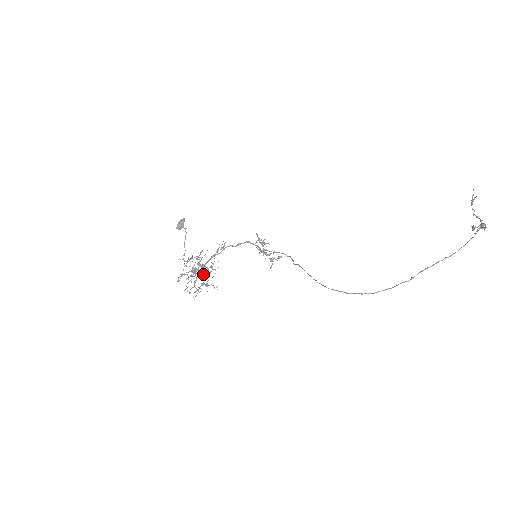
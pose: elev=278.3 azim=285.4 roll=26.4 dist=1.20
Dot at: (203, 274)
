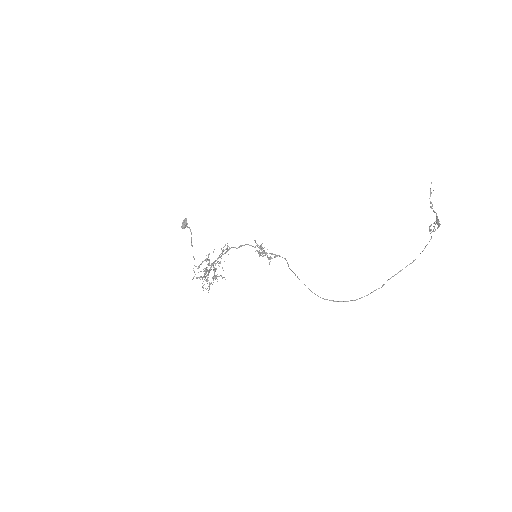
Dot at: (213, 270)
